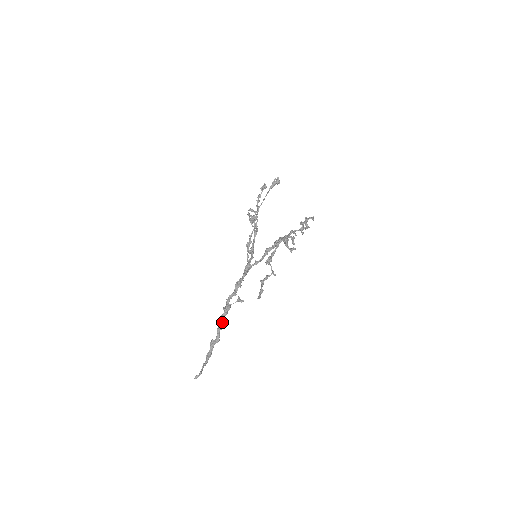
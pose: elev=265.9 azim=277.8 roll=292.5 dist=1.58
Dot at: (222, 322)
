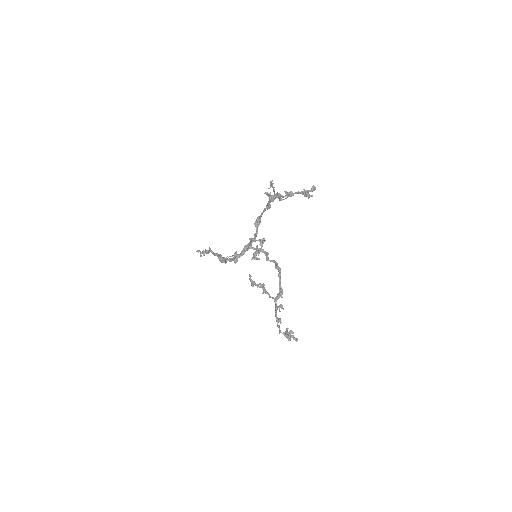
Dot at: occluded
